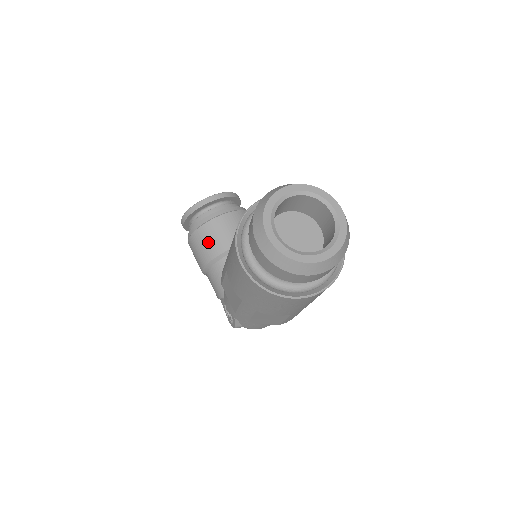
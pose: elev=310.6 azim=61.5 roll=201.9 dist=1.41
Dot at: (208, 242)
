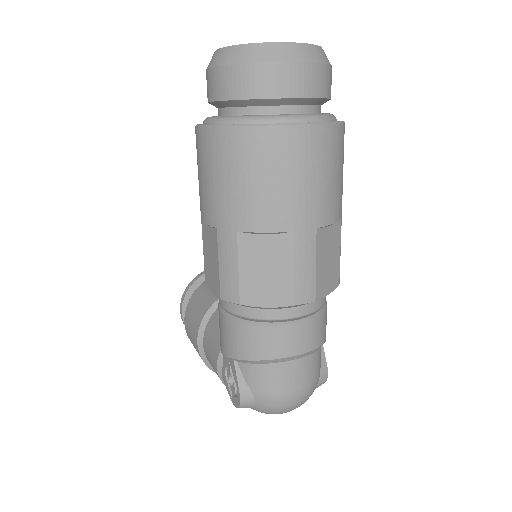
Dot at: (204, 296)
